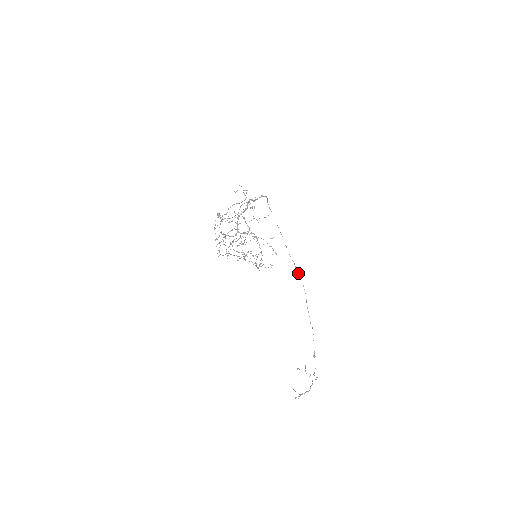
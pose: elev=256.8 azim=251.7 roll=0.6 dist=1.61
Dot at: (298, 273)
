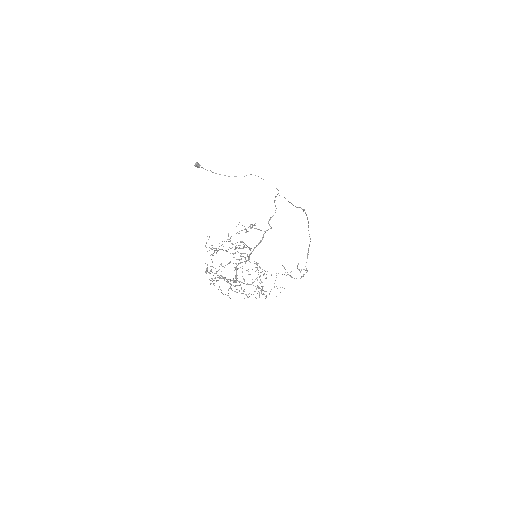
Dot at: (303, 211)
